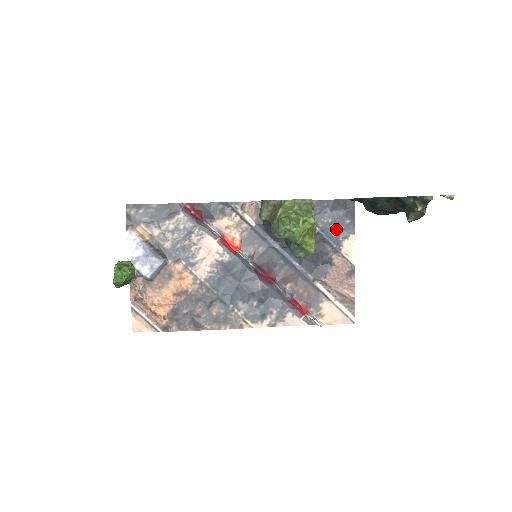
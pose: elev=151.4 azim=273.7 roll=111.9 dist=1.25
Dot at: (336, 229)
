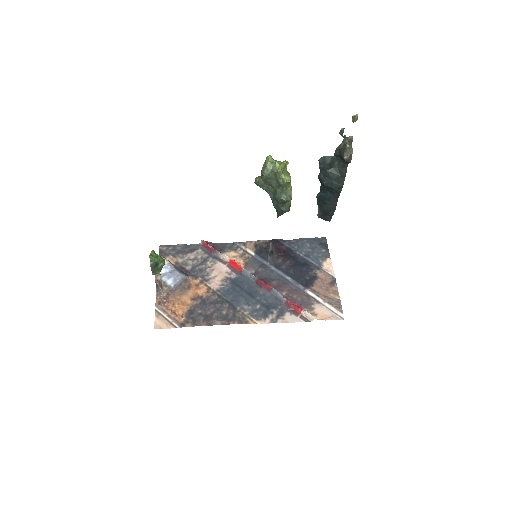
Dot at: (316, 255)
